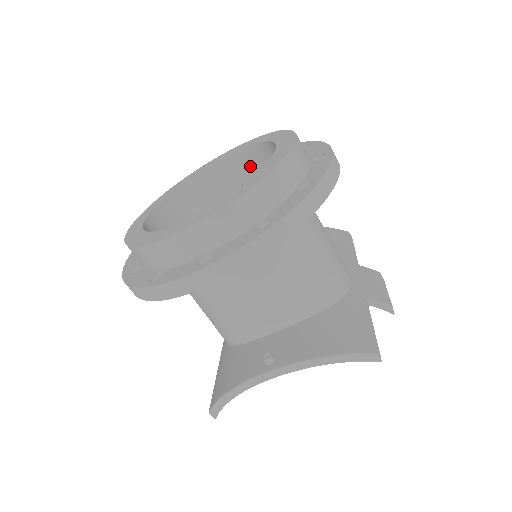
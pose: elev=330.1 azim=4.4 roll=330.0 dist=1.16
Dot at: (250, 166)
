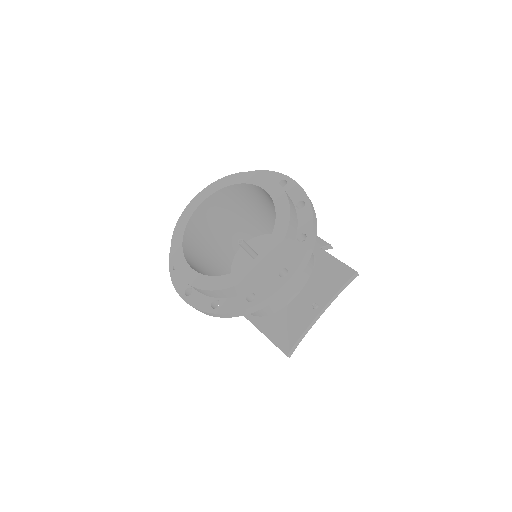
Dot at: (219, 201)
